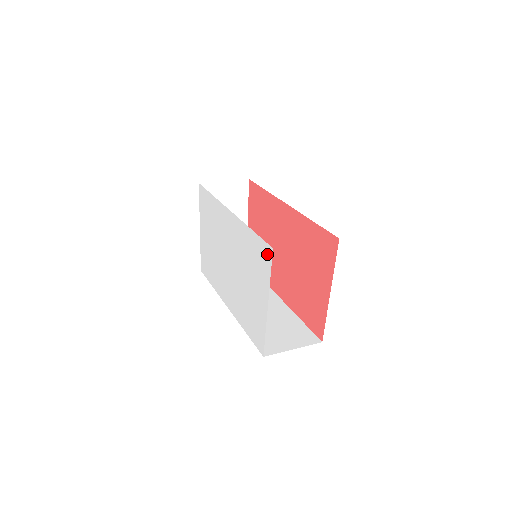
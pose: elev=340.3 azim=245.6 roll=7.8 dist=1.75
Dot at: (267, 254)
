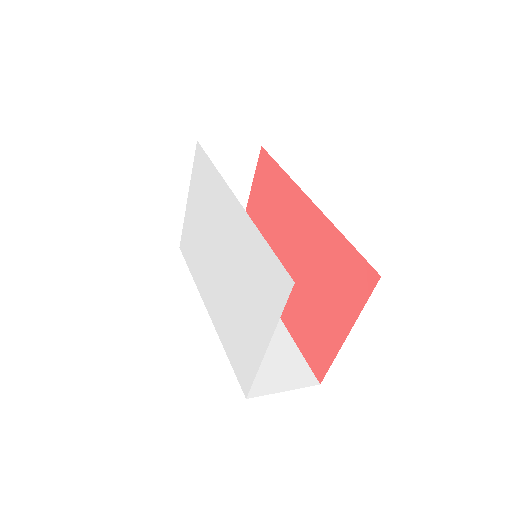
Dot at: (283, 284)
